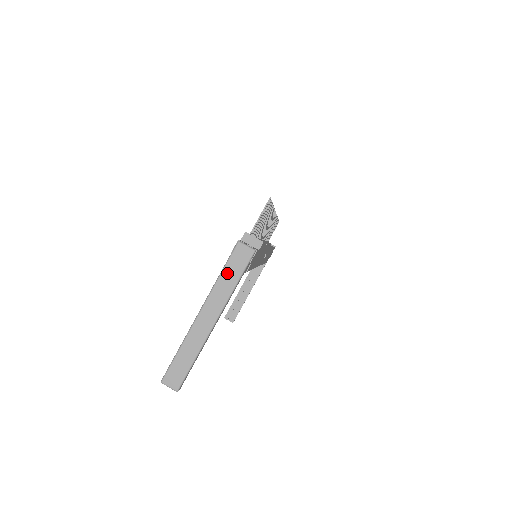
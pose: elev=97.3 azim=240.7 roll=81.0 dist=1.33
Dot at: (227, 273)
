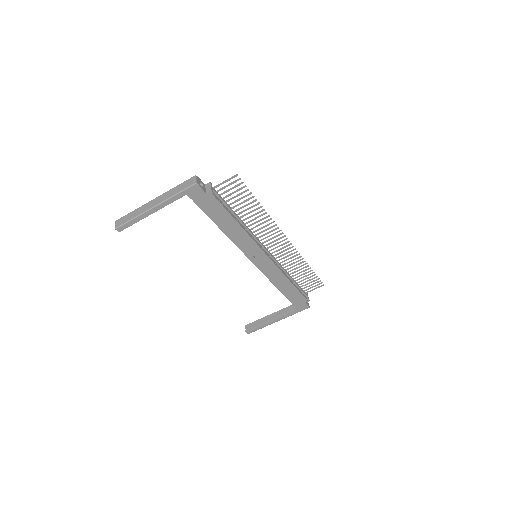
Dot at: (178, 187)
